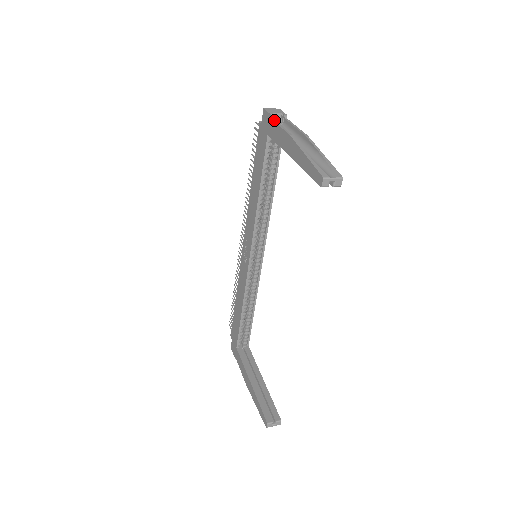
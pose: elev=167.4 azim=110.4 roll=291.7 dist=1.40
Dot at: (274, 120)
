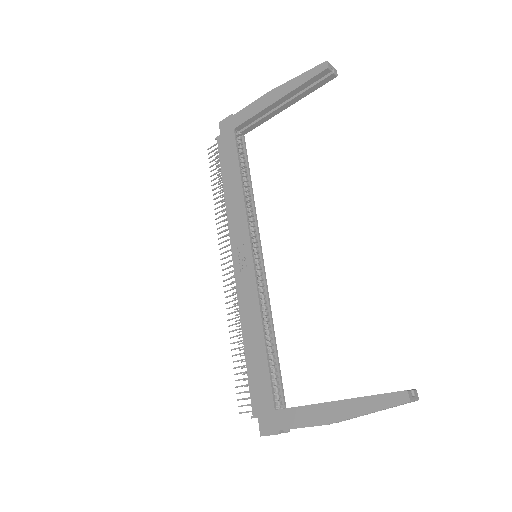
Dot at: (238, 112)
